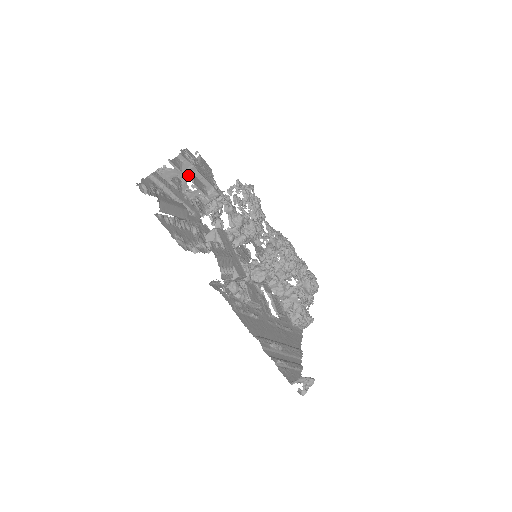
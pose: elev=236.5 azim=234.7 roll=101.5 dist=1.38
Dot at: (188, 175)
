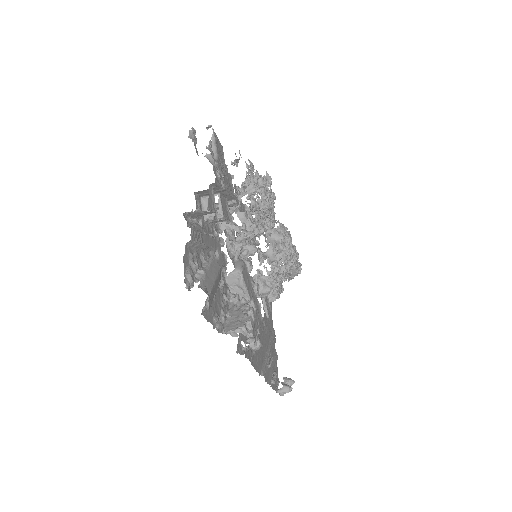
Dot at: occluded
